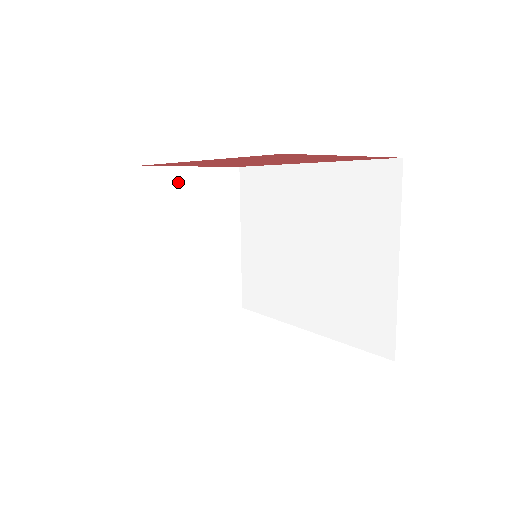
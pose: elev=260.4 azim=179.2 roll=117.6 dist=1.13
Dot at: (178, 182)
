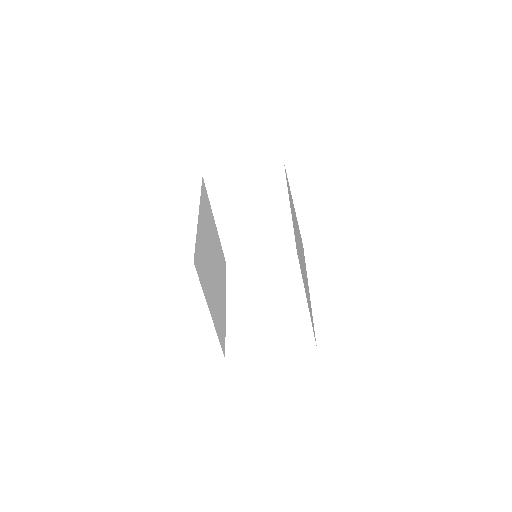
Dot at: (234, 180)
